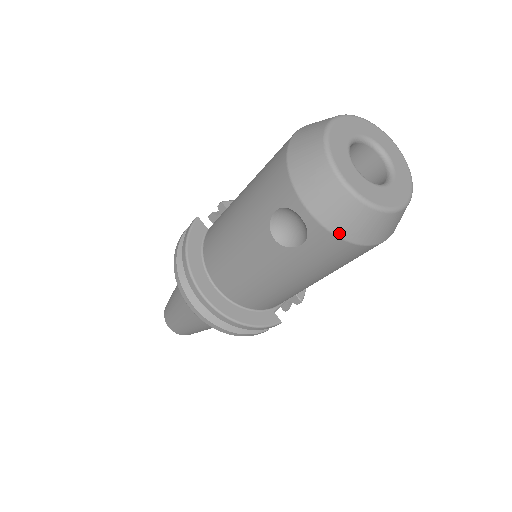
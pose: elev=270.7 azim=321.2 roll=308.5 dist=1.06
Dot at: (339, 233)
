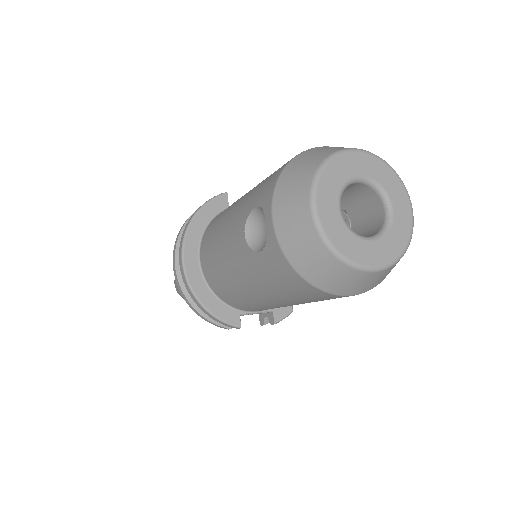
Dot at: (289, 256)
